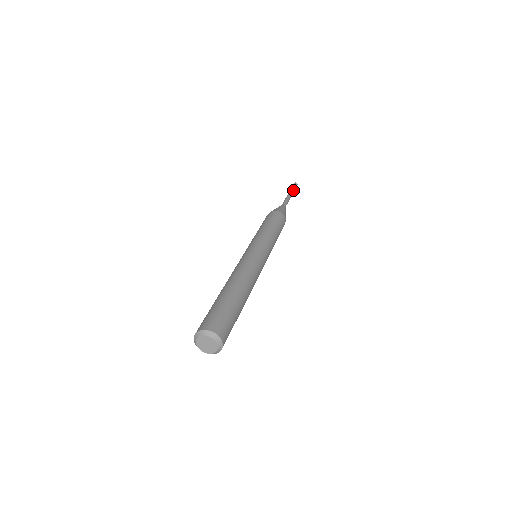
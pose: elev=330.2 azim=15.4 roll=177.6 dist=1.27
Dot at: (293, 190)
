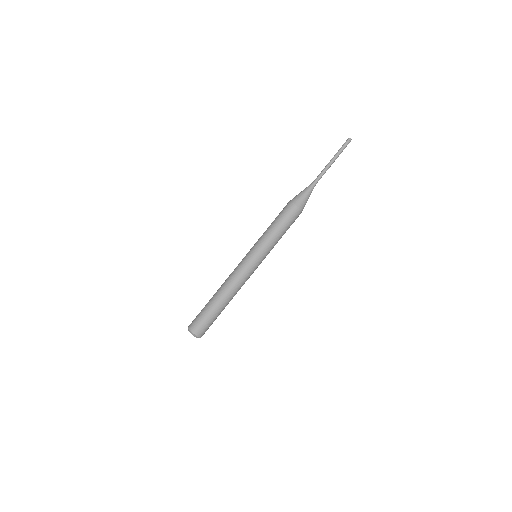
Dot at: occluded
